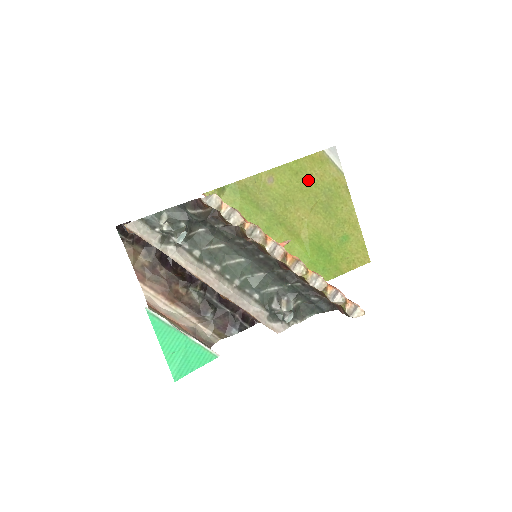
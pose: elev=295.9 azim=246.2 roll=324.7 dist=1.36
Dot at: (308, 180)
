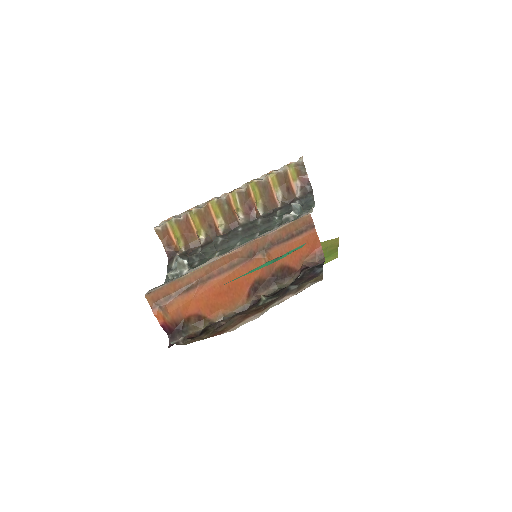
Dot at: occluded
